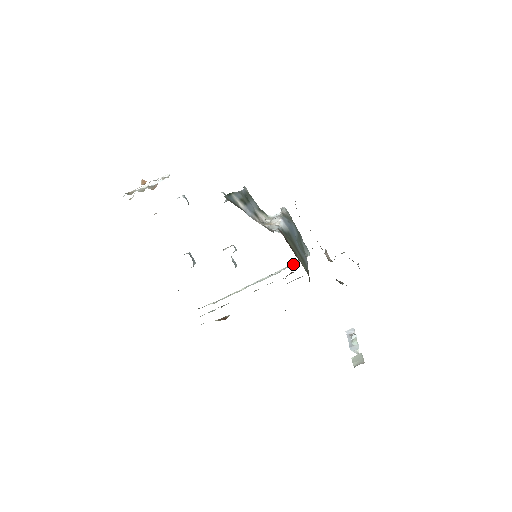
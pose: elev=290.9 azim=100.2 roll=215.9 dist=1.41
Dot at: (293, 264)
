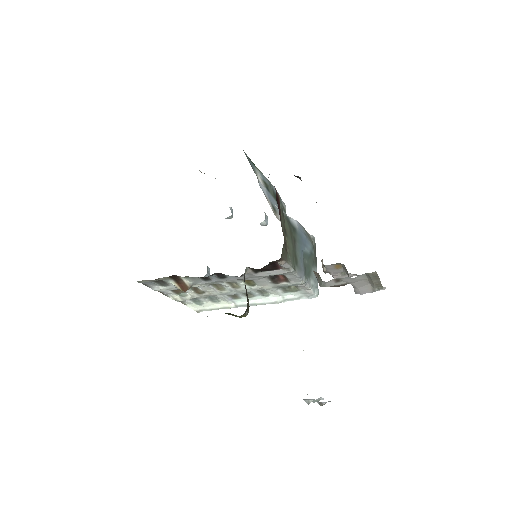
Dot at: (295, 298)
